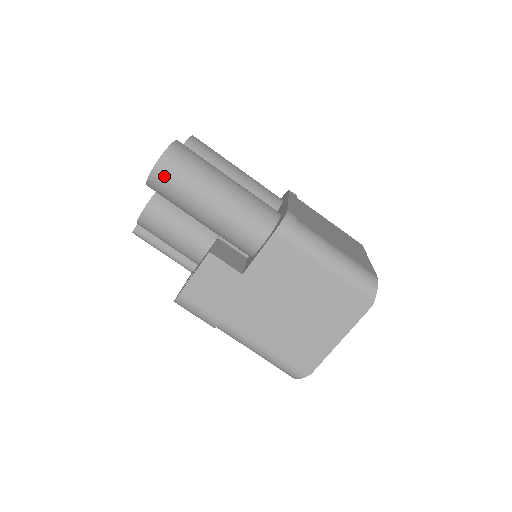
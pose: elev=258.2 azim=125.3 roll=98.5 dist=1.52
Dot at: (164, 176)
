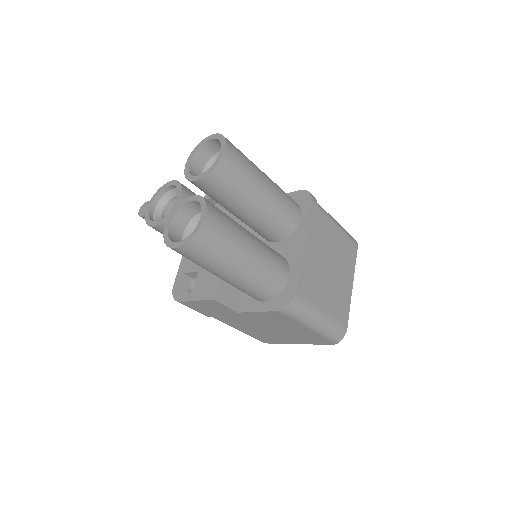
Dot at: (185, 255)
